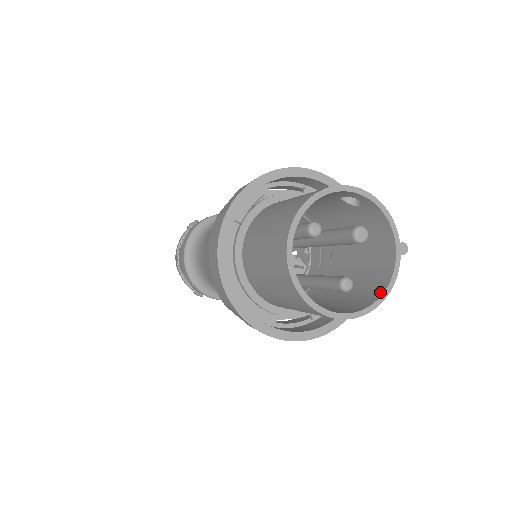
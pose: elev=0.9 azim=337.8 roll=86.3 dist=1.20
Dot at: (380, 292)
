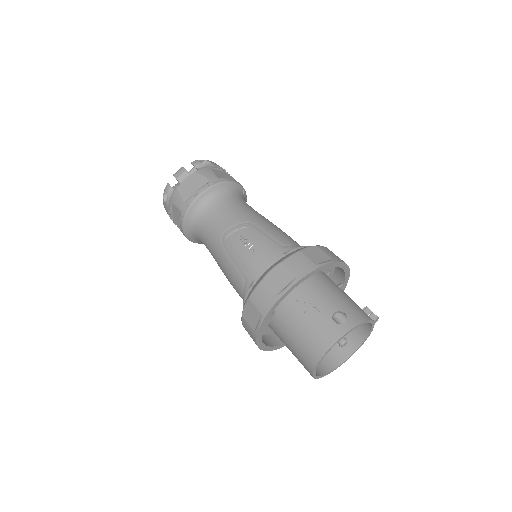
Dot at: (363, 337)
